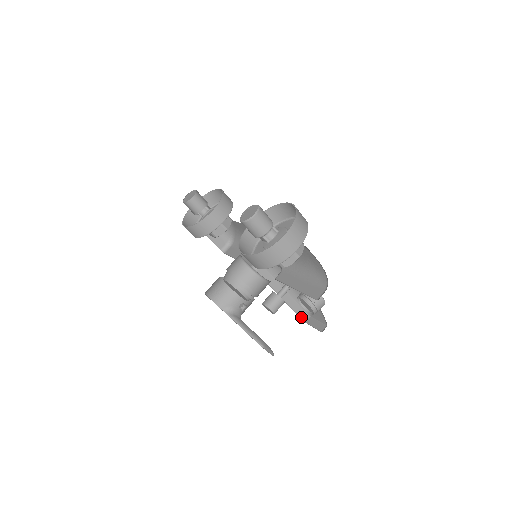
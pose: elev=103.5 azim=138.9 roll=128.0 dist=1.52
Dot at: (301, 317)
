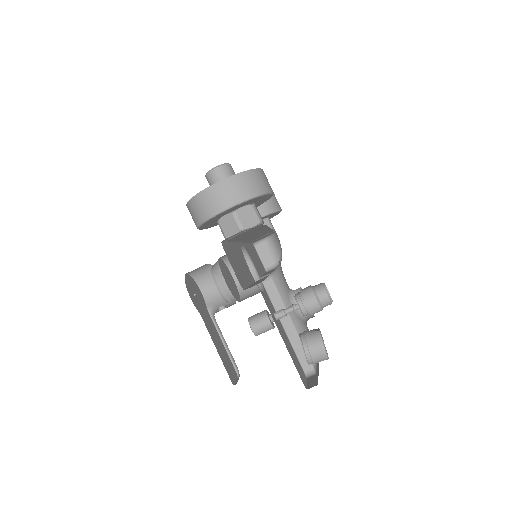
Dot at: (305, 370)
